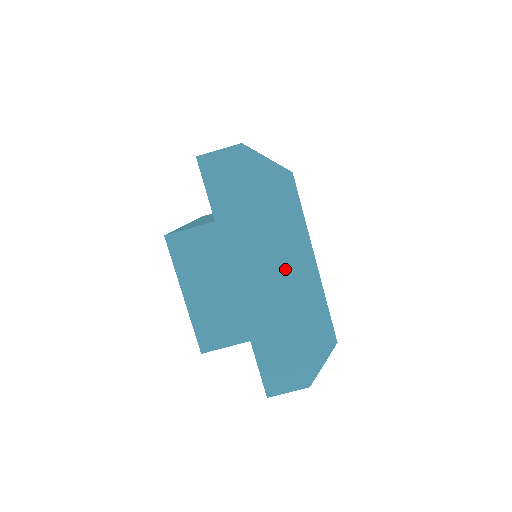
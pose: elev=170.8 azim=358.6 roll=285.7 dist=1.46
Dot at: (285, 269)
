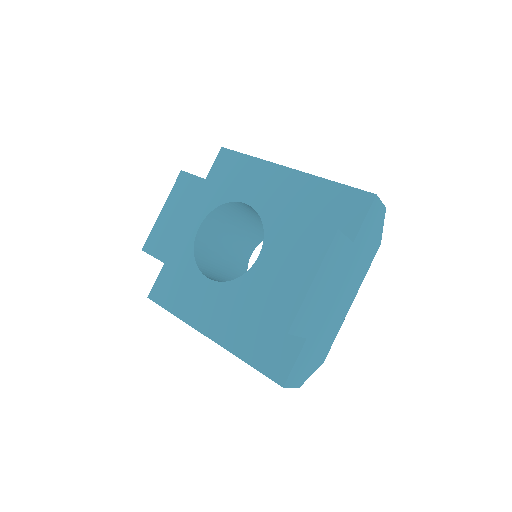
Dot at: (345, 299)
